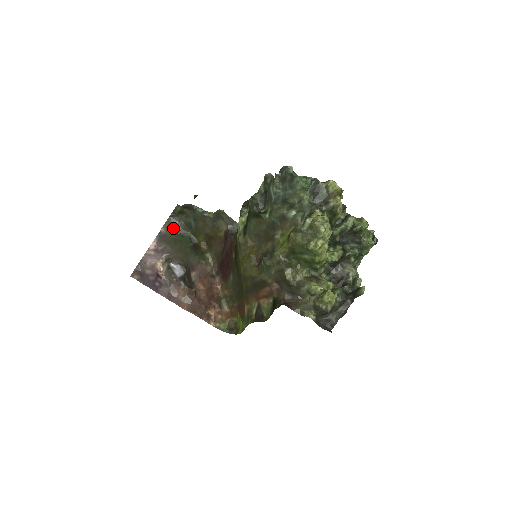
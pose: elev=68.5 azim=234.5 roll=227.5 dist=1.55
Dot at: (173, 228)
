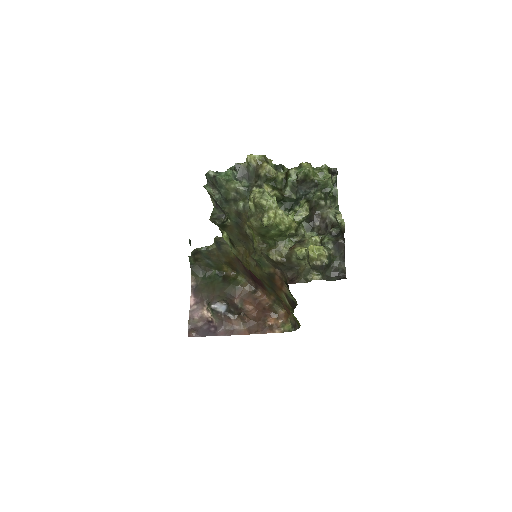
Dot at: (200, 276)
